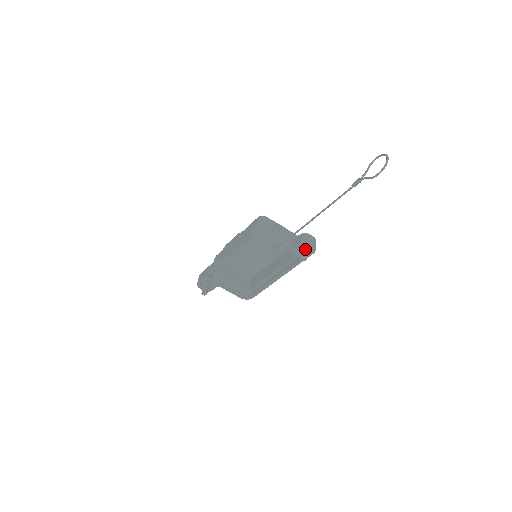
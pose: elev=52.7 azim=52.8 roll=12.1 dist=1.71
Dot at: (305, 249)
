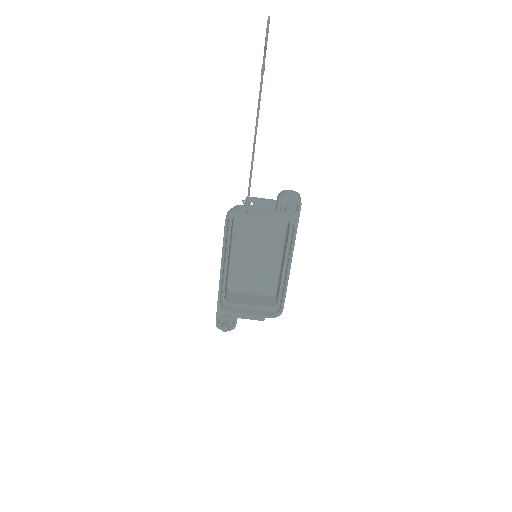
Dot at: (288, 204)
